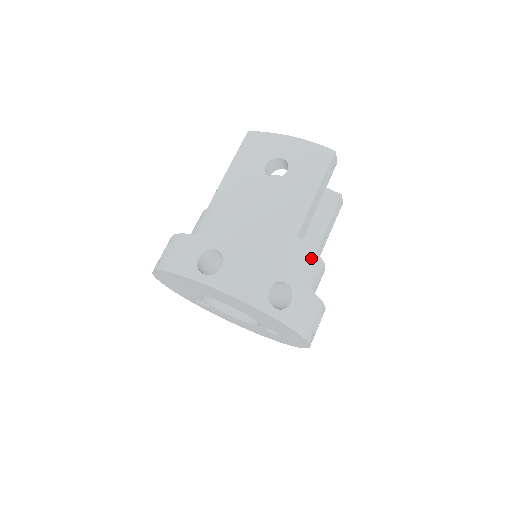
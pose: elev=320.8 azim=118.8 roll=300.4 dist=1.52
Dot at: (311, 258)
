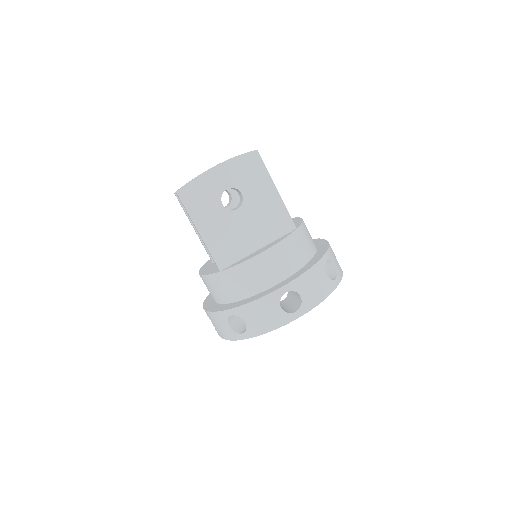
Dot at: (305, 228)
